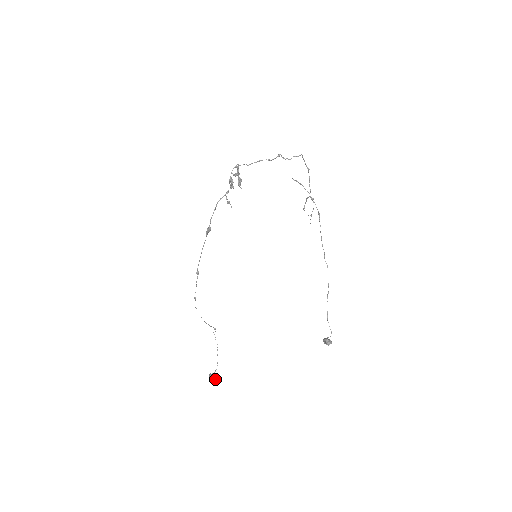
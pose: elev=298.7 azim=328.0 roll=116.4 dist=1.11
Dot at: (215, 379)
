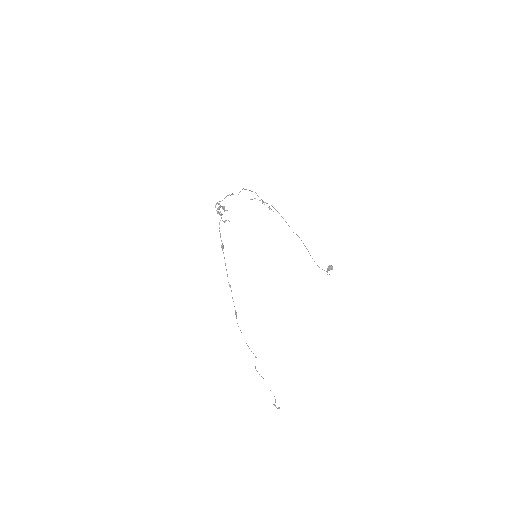
Dot at: (279, 408)
